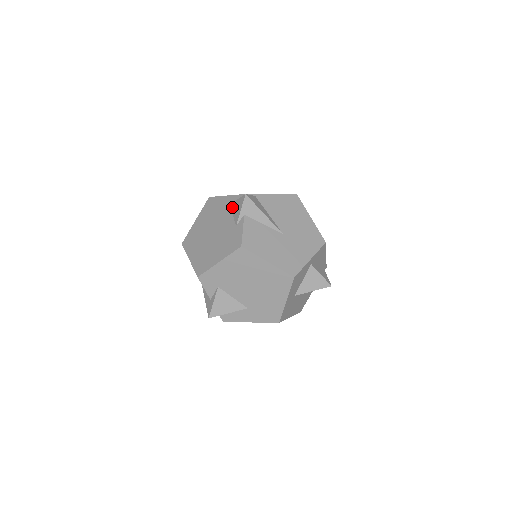
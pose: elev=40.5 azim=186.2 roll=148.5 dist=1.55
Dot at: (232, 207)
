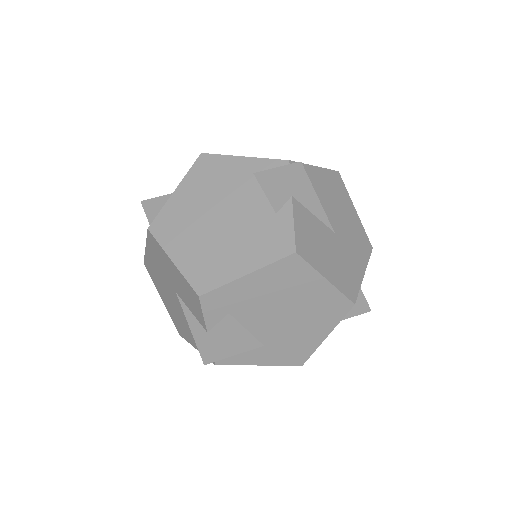
Dot at: (262, 179)
